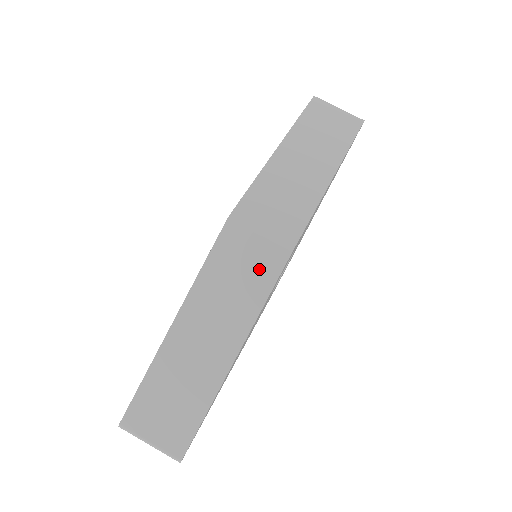
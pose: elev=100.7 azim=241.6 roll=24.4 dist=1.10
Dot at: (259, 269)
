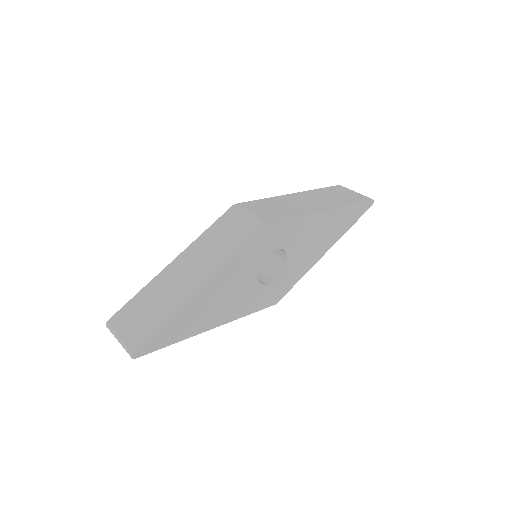
Dot at: (241, 233)
